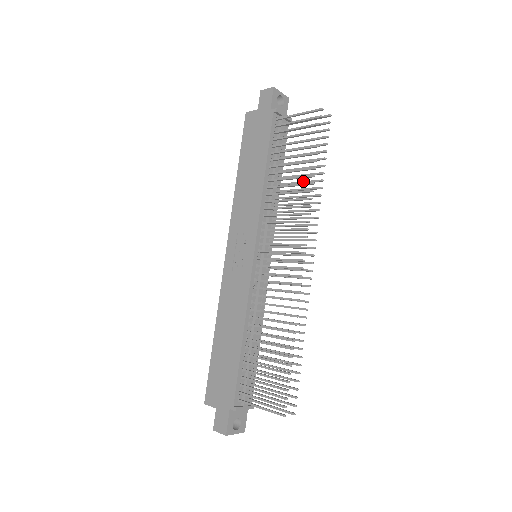
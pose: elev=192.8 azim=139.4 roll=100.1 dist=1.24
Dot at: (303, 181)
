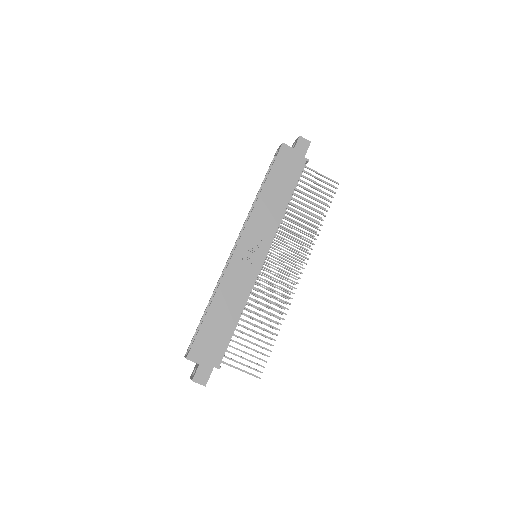
Dot at: (305, 220)
